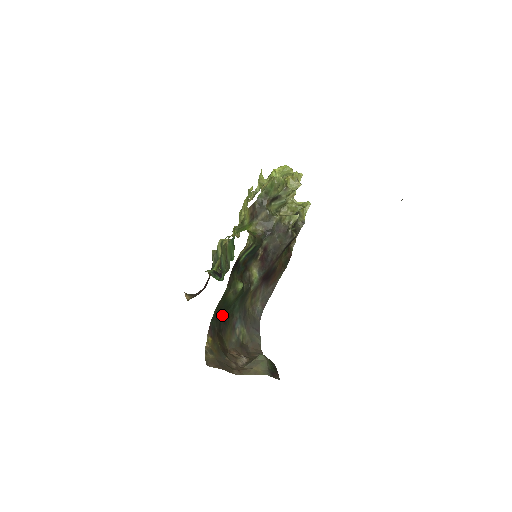
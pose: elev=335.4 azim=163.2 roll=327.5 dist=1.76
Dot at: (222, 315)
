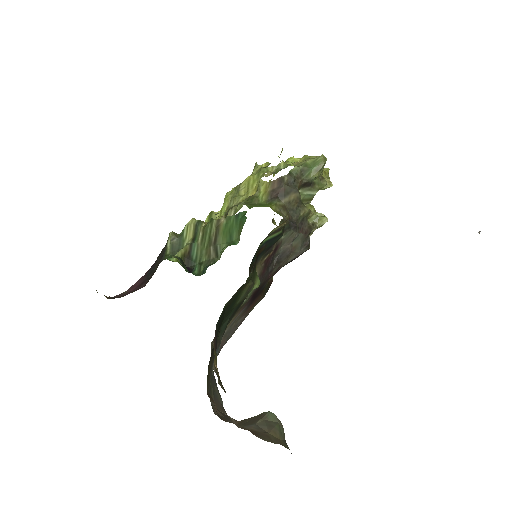
Dot at: (220, 323)
